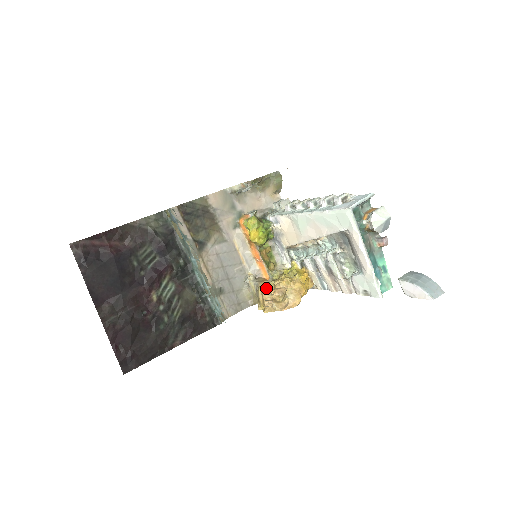
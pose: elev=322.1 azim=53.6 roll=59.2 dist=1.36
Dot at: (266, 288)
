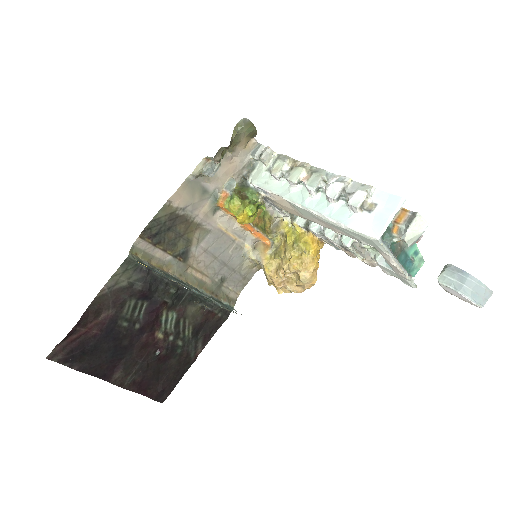
Dot at: (273, 268)
